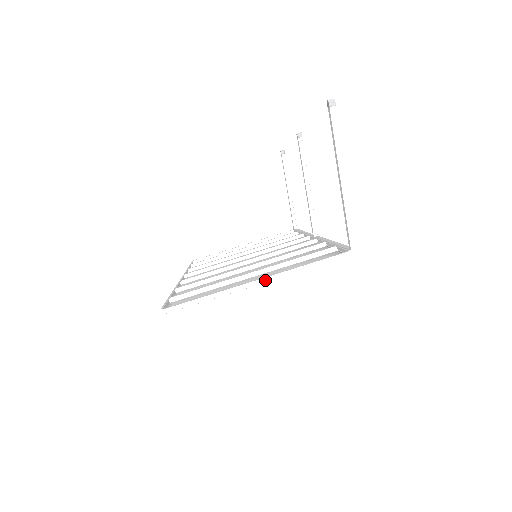
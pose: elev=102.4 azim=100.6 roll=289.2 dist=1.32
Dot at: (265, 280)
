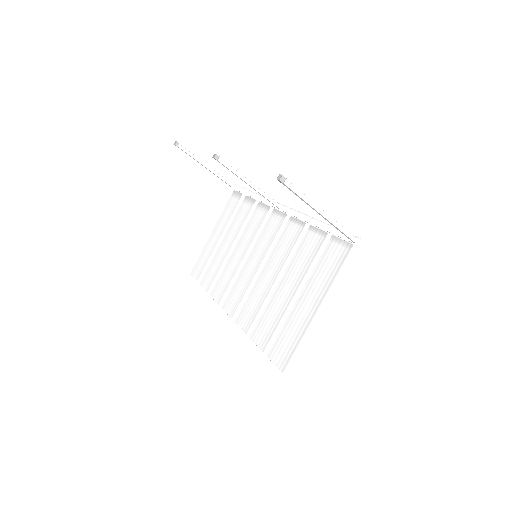
Dot at: (323, 306)
